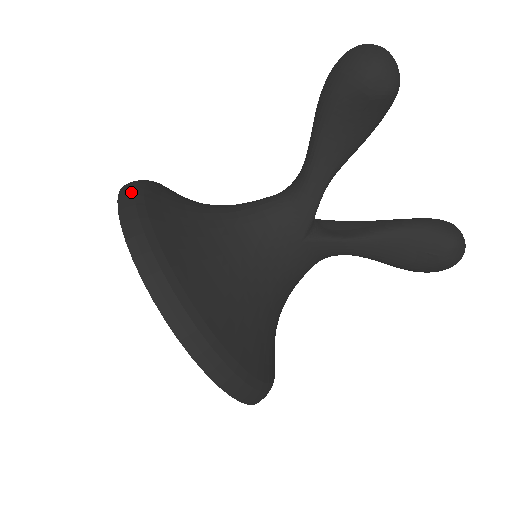
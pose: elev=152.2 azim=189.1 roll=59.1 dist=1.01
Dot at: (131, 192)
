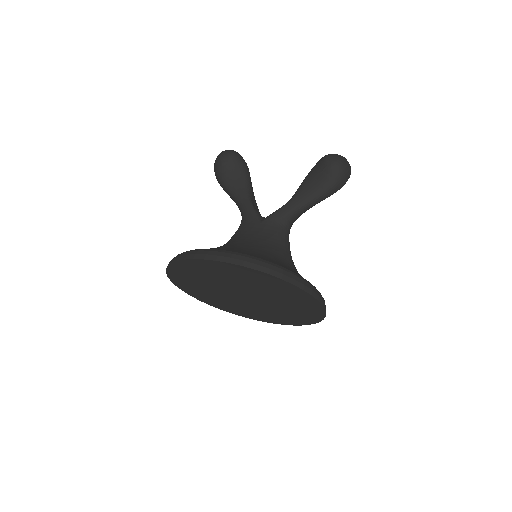
Dot at: occluded
